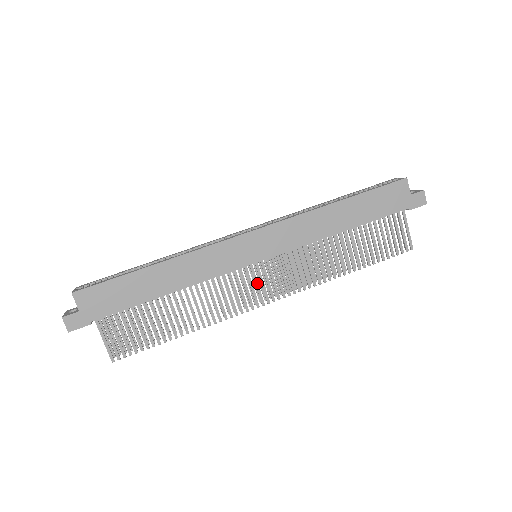
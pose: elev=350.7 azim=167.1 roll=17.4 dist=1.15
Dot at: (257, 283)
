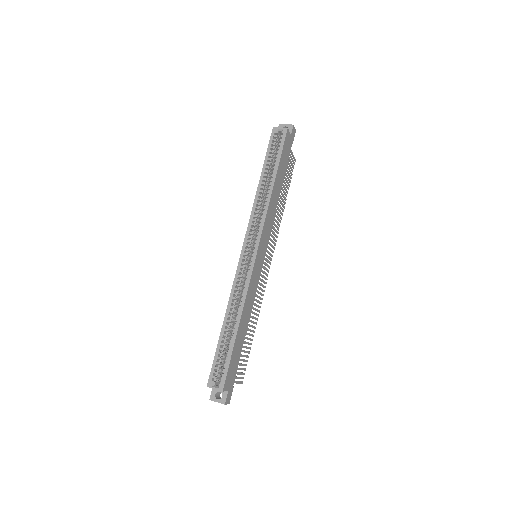
Dot at: (264, 267)
